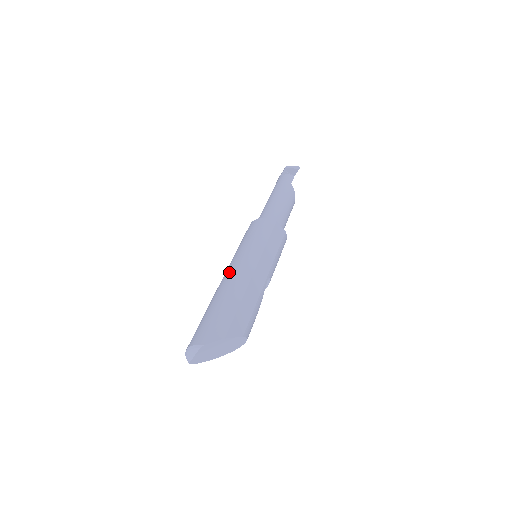
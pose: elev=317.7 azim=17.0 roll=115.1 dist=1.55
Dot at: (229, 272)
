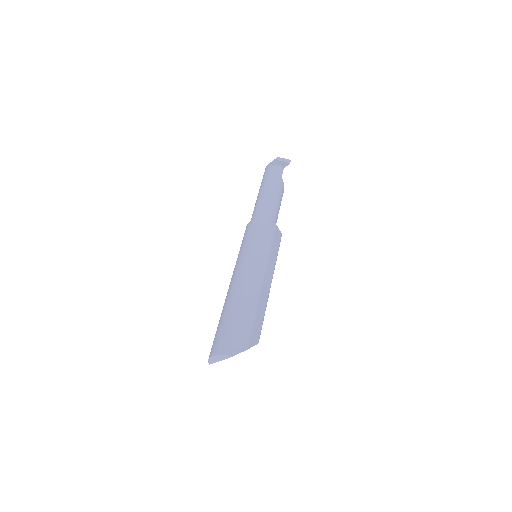
Dot at: (241, 278)
